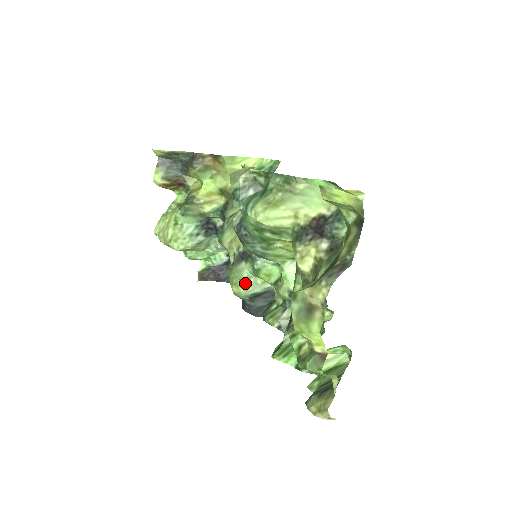
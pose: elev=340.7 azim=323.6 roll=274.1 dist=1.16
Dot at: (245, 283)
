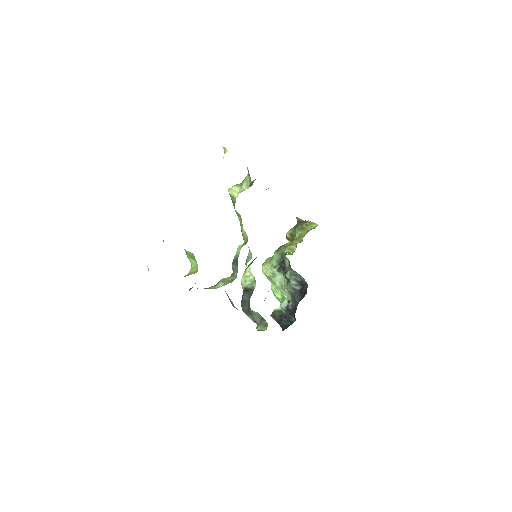
Dot at: (247, 276)
